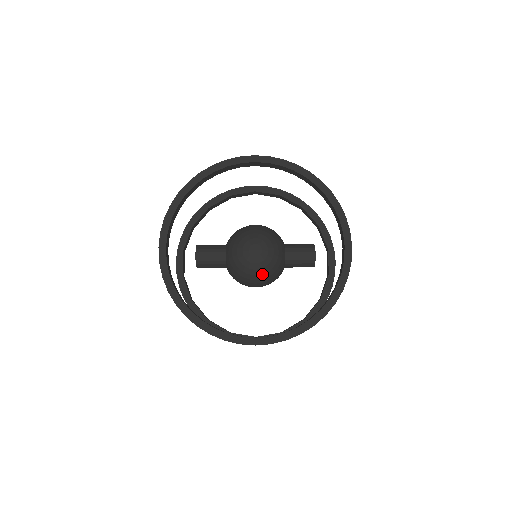
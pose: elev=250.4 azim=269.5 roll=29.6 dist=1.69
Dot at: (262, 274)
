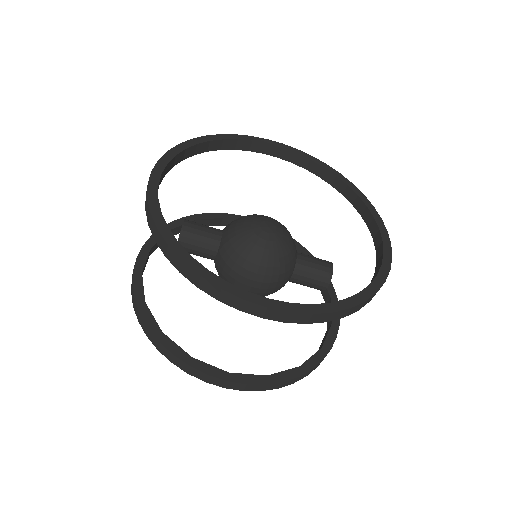
Dot at: (270, 259)
